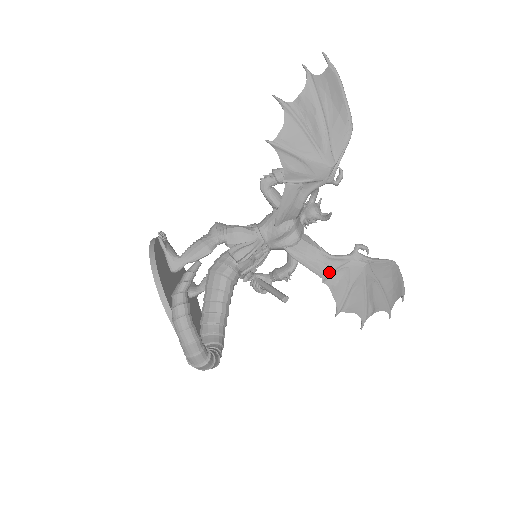
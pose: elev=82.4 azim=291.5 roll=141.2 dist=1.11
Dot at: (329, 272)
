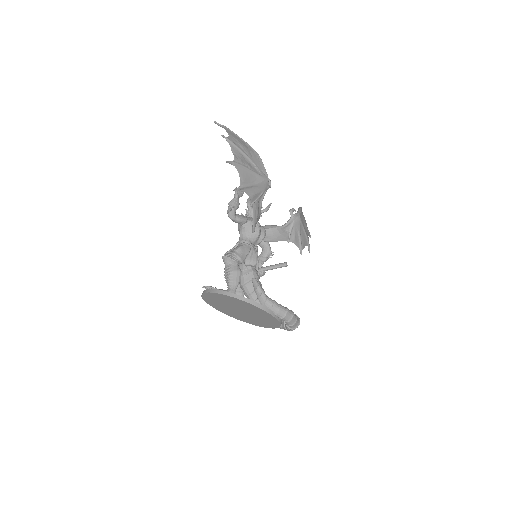
Dot at: (288, 235)
